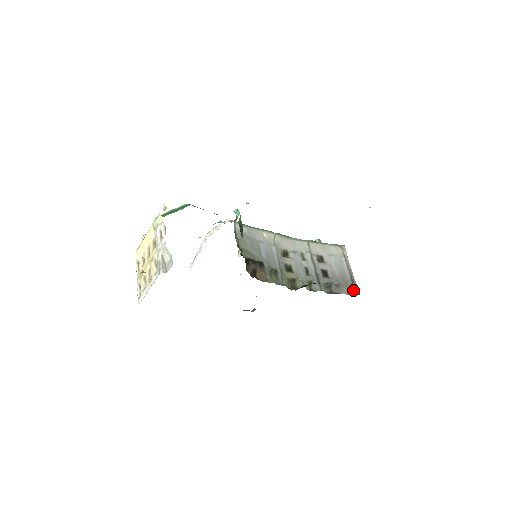
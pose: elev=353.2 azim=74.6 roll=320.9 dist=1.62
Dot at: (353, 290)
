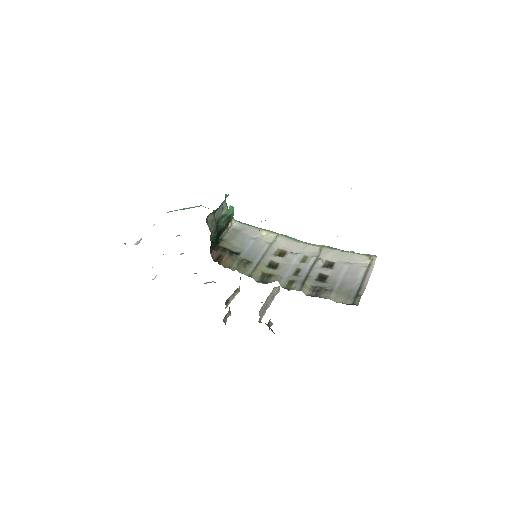
Dot at: (351, 300)
